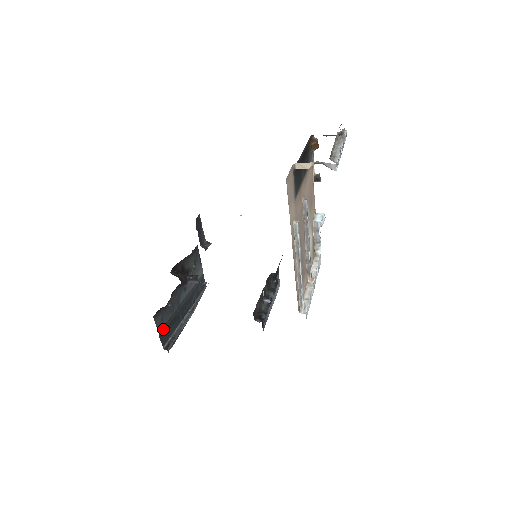
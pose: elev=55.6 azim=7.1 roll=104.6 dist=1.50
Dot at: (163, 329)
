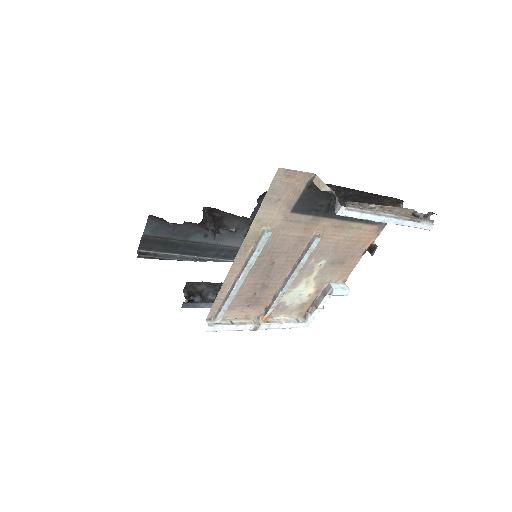
Dot at: (152, 237)
